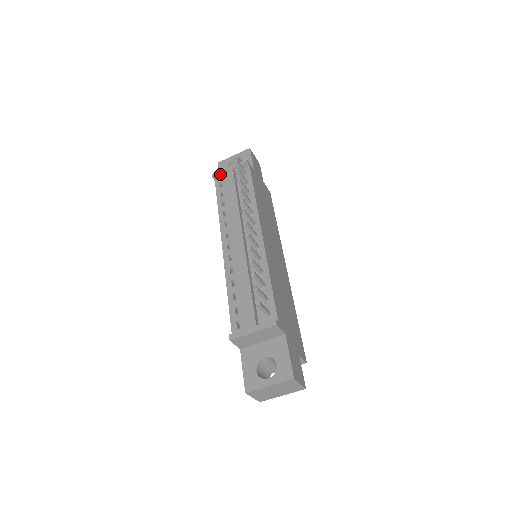
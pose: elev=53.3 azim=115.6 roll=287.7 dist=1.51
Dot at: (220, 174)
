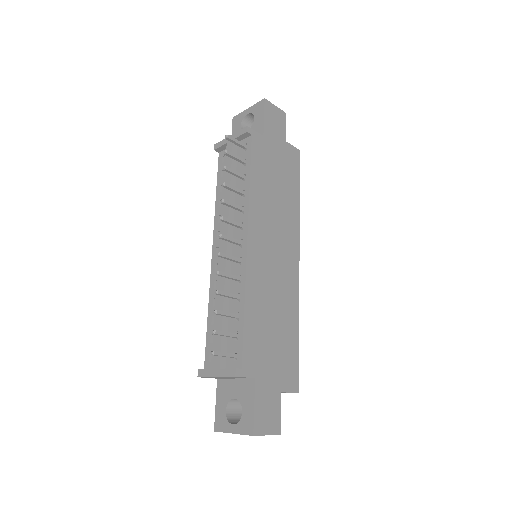
Dot at: (221, 146)
